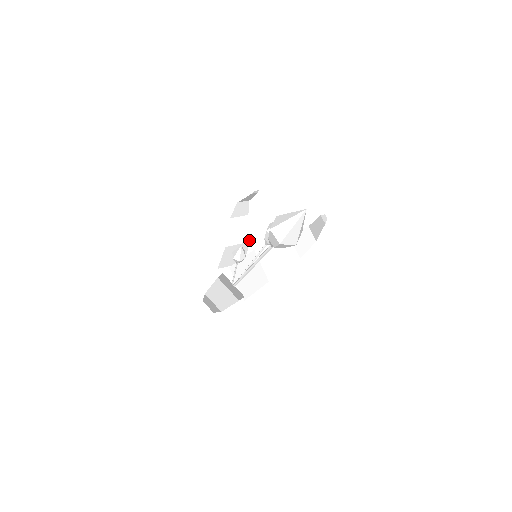
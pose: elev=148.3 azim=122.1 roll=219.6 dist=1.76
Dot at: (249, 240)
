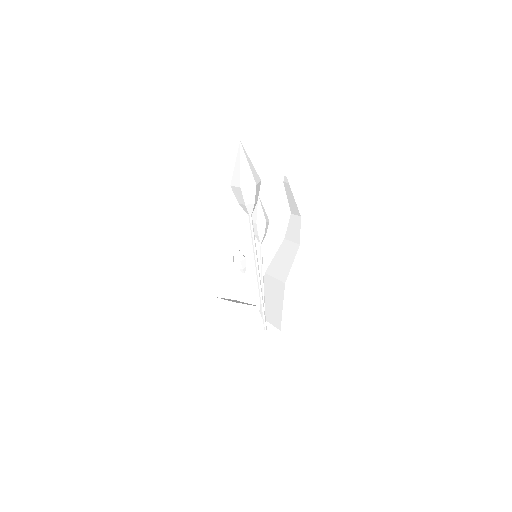
Dot at: (260, 272)
